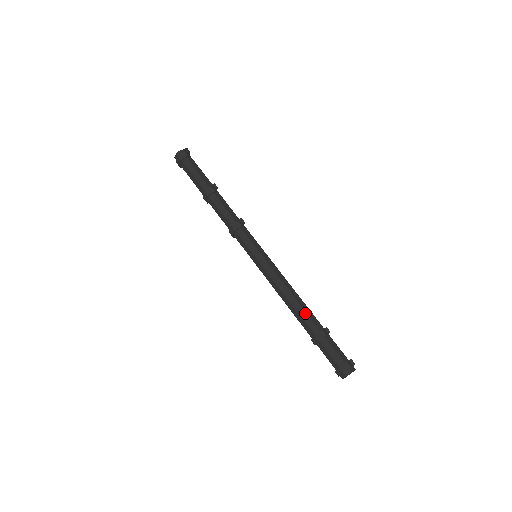
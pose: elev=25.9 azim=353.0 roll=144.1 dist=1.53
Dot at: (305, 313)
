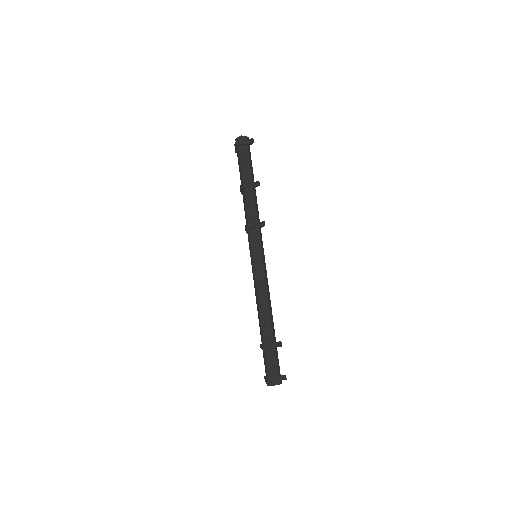
Dot at: (270, 322)
